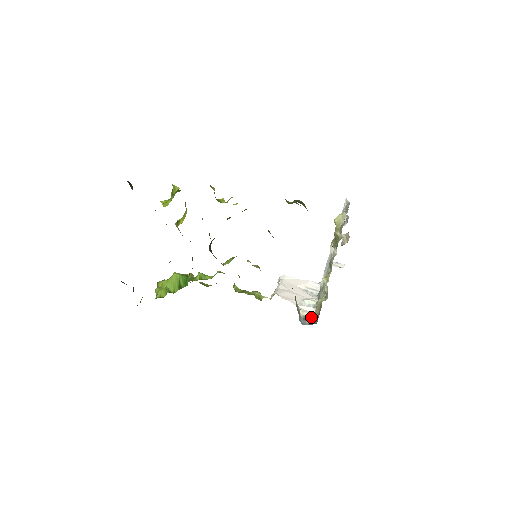
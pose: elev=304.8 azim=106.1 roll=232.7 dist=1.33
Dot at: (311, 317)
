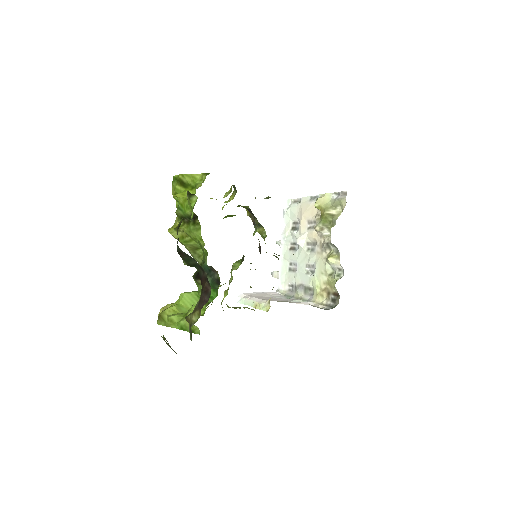
Dot at: (319, 307)
